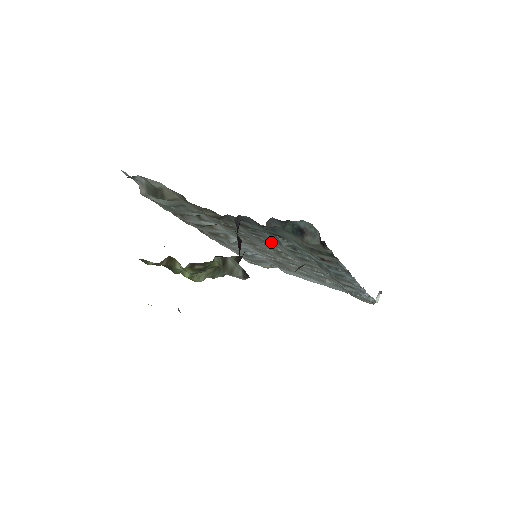
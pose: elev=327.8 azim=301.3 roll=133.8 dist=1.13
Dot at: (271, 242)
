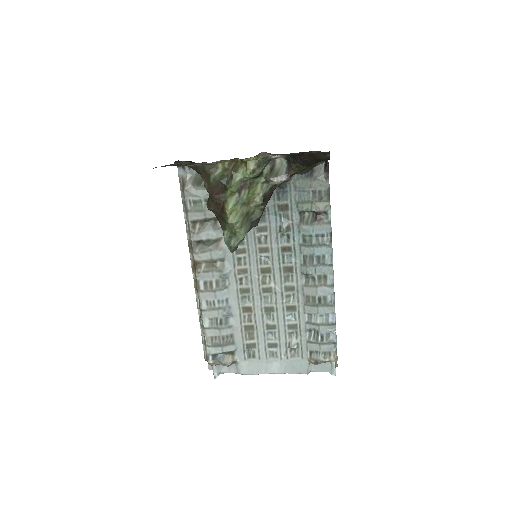
Dot at: (269, 240)
